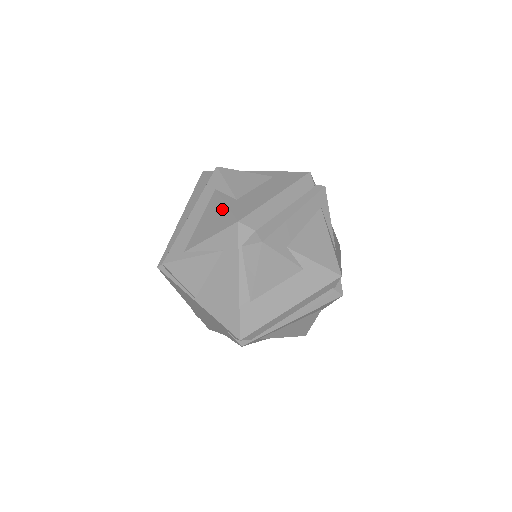
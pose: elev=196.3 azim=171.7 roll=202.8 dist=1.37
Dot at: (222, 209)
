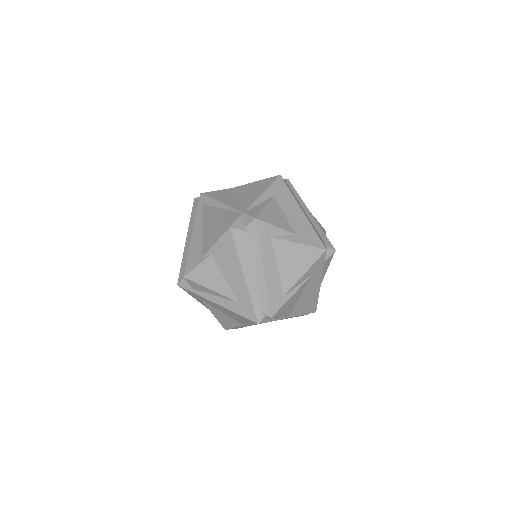
Dot at: (299, 249)
